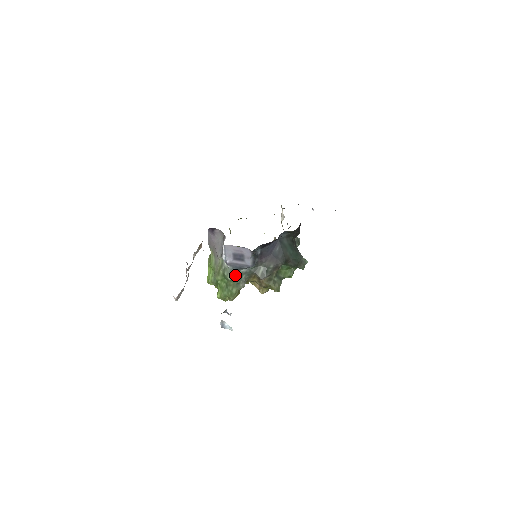
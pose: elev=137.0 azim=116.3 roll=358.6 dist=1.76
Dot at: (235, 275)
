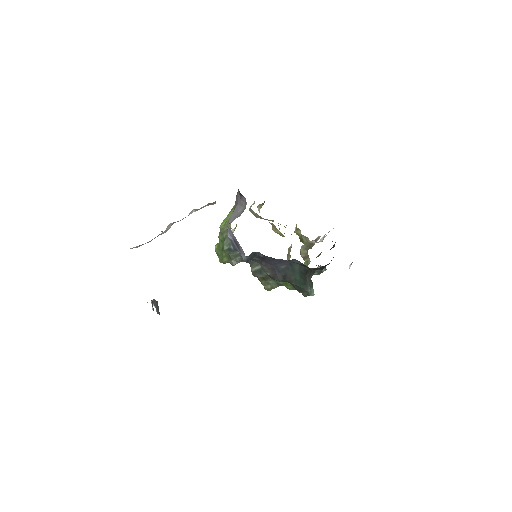
Dot at: (231, 251)
